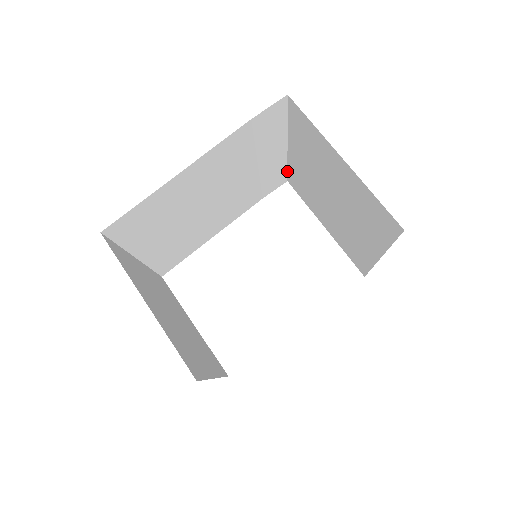
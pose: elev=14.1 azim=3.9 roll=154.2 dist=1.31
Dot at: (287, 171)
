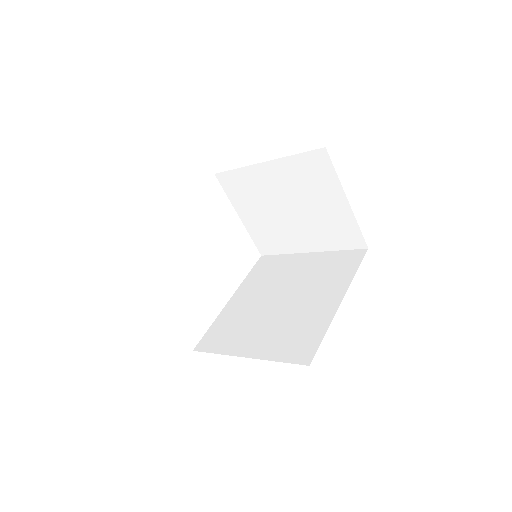
Dot at: (229, 170)
